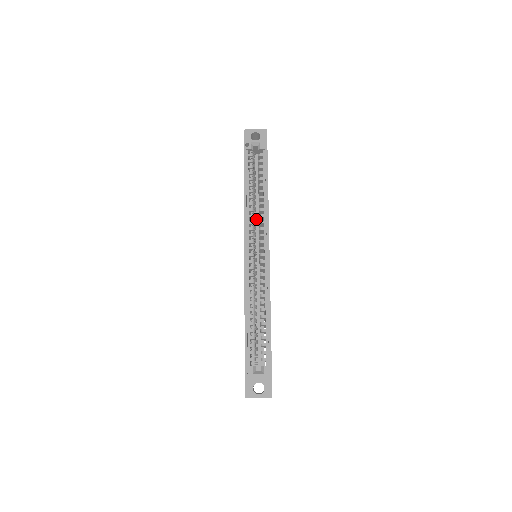
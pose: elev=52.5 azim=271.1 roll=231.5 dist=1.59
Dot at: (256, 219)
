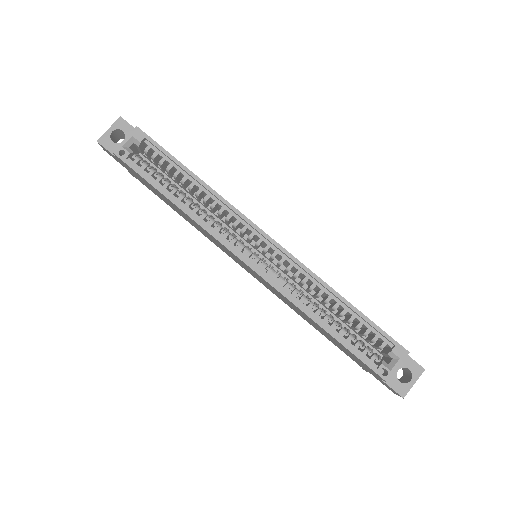
Dot at: occluded
